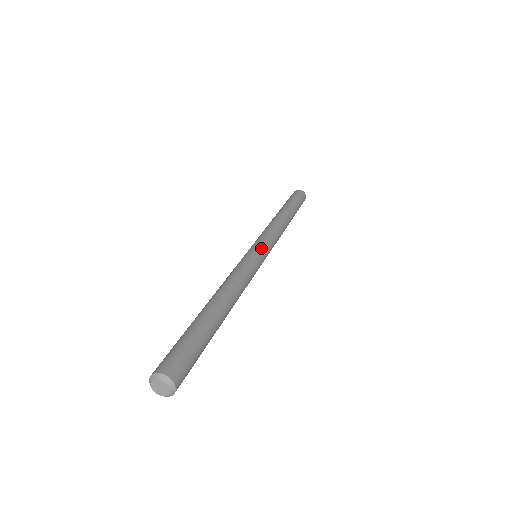
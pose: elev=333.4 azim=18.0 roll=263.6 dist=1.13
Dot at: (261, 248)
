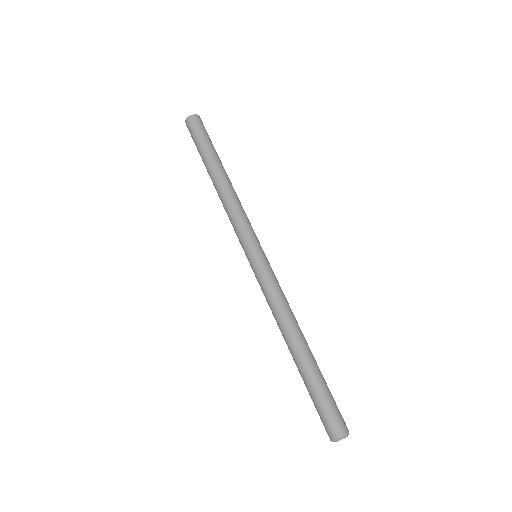
Dot at: (254, 251)
